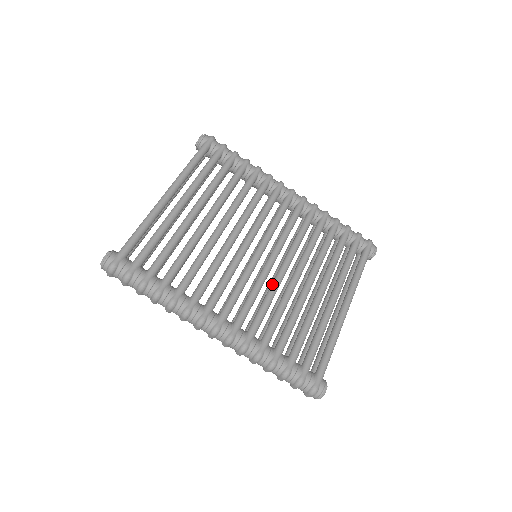
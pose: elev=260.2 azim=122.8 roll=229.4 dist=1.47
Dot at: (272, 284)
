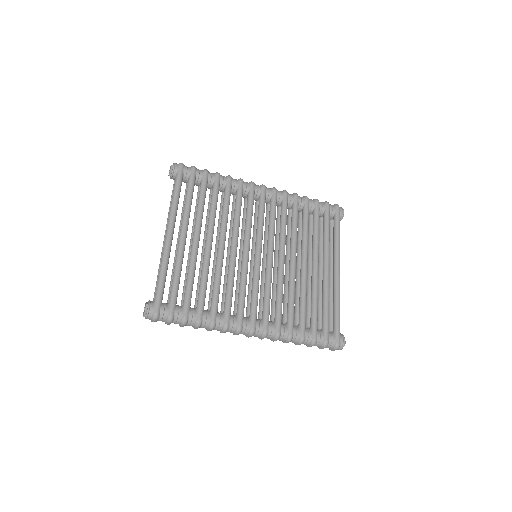
Dot at: (278, 276)
